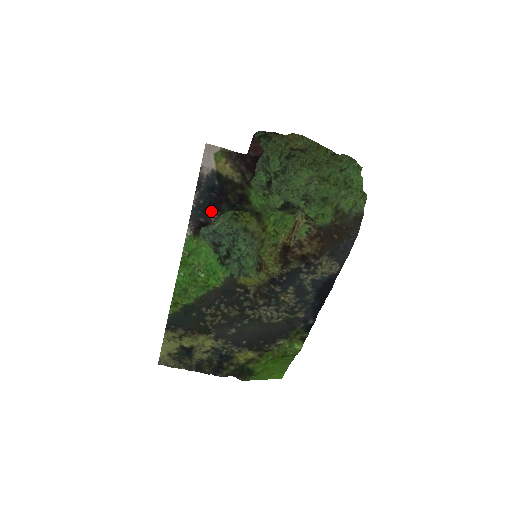
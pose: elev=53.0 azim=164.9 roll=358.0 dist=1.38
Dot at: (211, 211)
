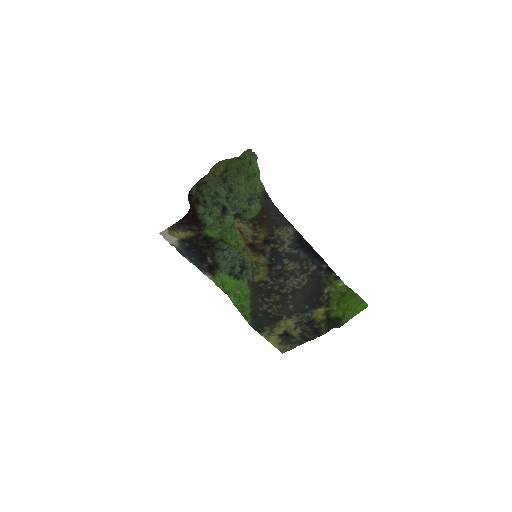
Dot at: (204, 258)
